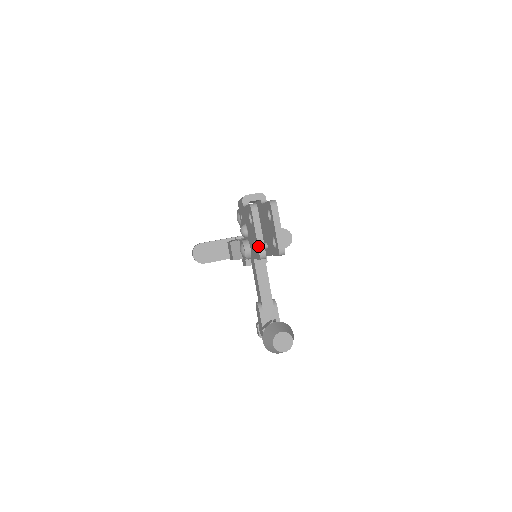
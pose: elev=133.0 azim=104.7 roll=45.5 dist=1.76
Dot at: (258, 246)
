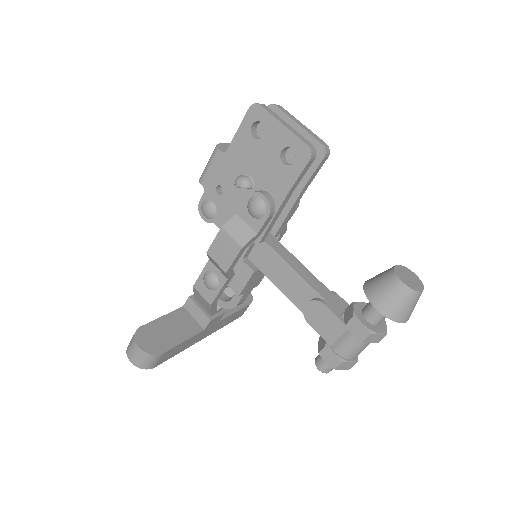
Dot at: (299, 138)
